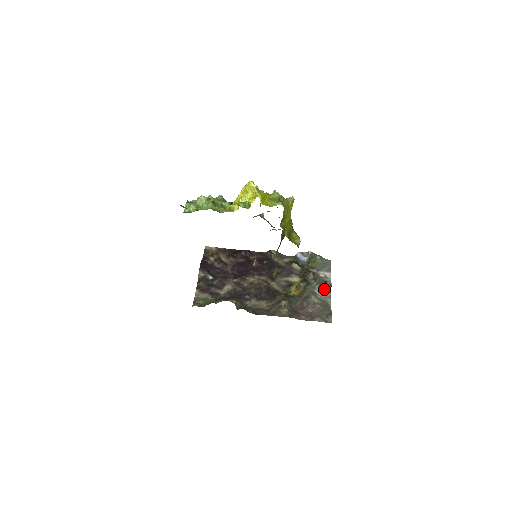
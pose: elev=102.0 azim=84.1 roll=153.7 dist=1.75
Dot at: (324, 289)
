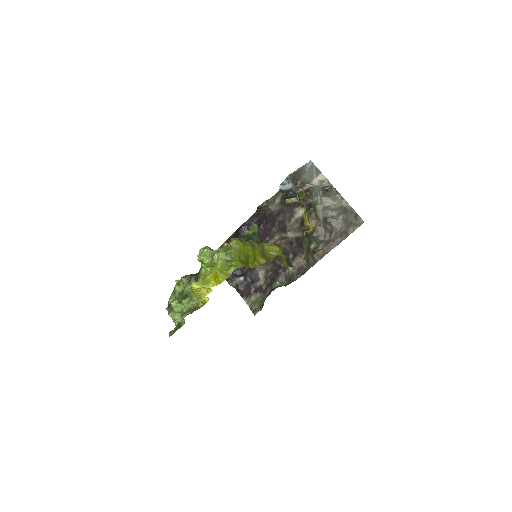
Dot at: (331, 196)
